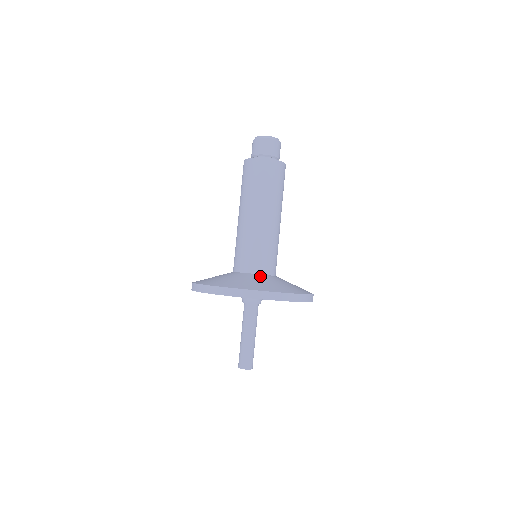
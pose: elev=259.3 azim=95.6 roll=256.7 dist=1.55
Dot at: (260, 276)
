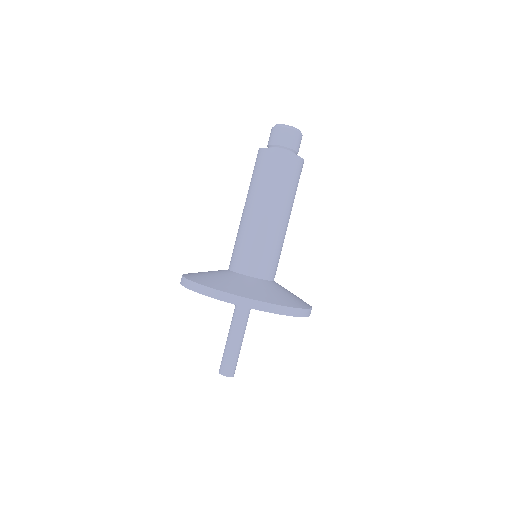
Dot at: (258, 281)
